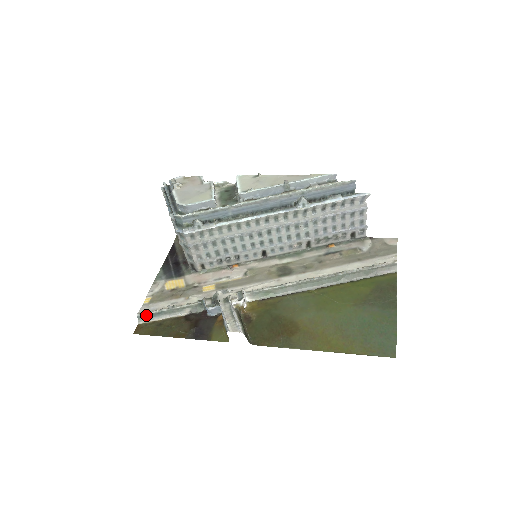
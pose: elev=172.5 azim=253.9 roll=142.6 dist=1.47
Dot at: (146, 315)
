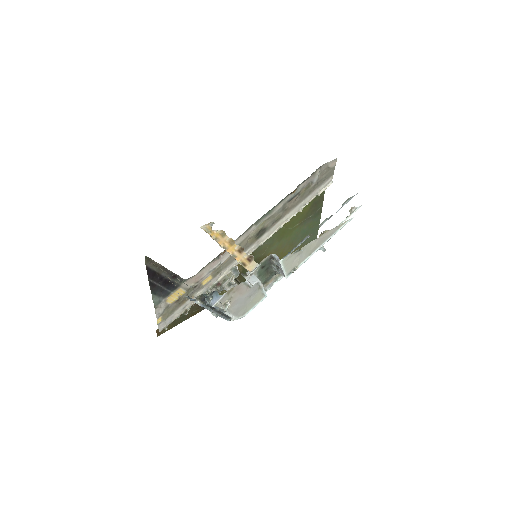
Dot at: (165, 327)
